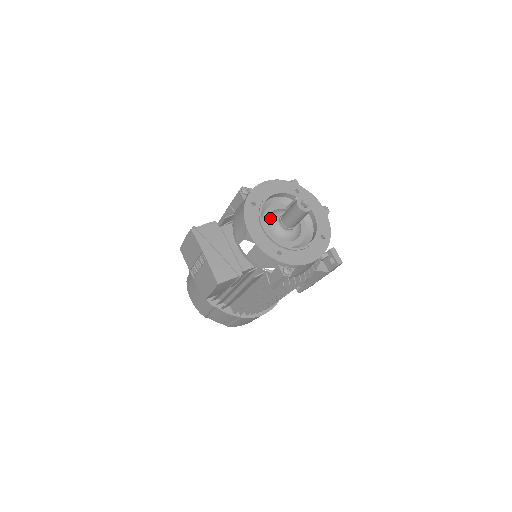
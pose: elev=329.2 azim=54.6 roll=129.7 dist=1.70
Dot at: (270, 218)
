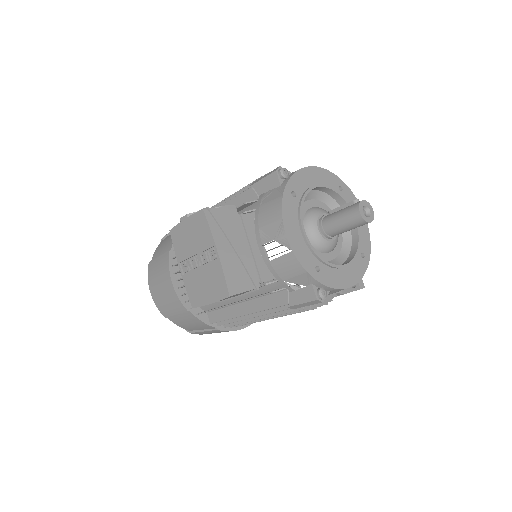
Dot at: (307, 217)
